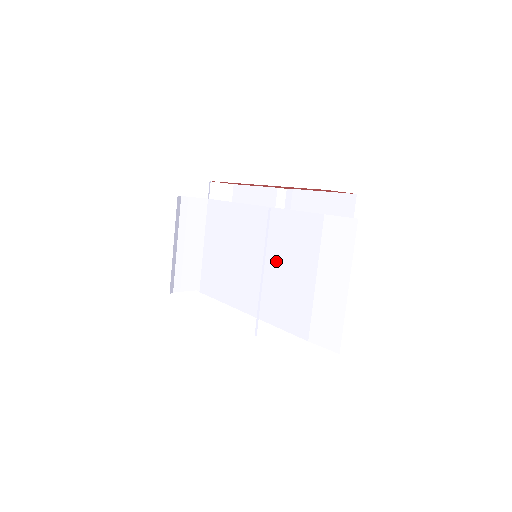
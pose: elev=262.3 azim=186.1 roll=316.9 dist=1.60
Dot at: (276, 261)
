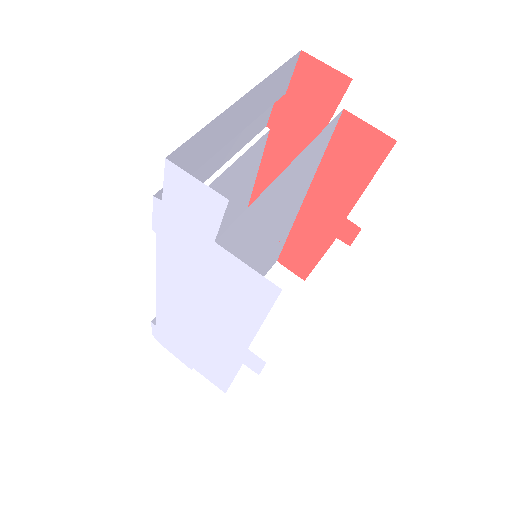
Dot at: (264, 227)
